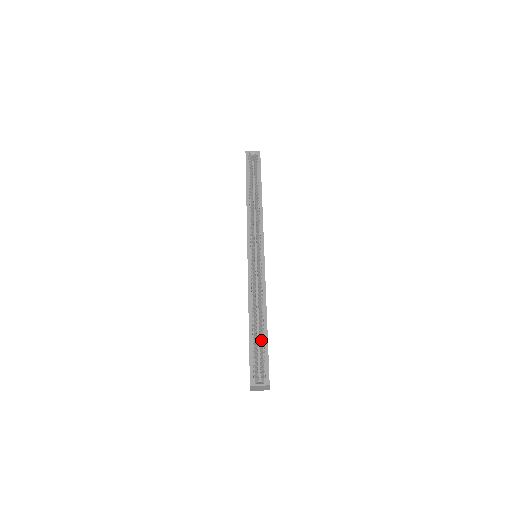
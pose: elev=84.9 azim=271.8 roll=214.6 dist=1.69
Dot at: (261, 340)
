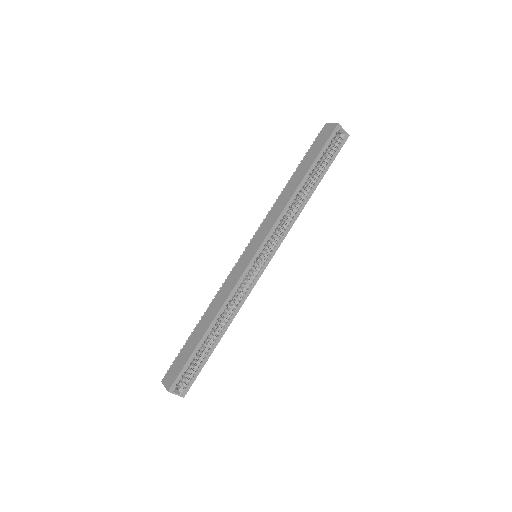
Dot at: (204, 353)
